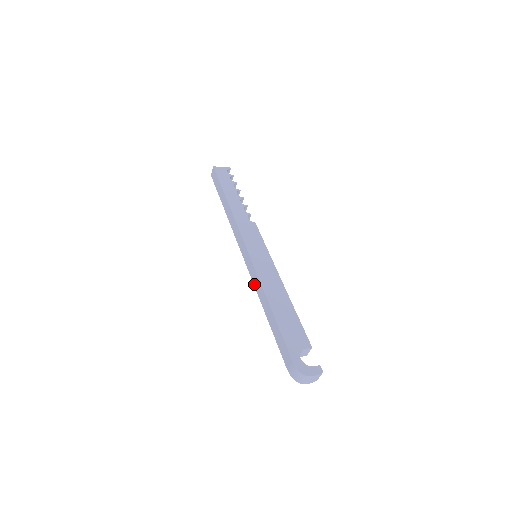
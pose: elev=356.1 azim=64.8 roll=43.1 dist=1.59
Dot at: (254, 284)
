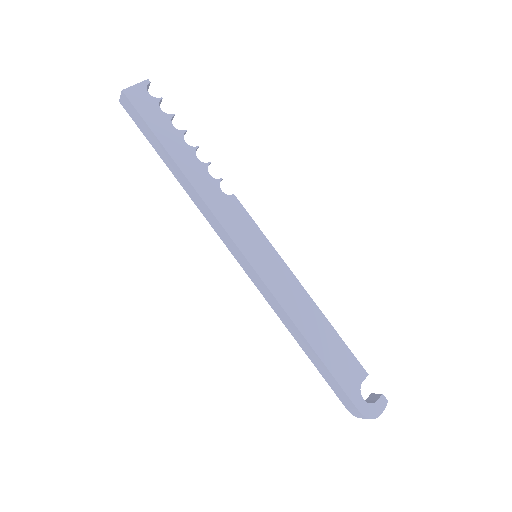
Dot at: (269, 304)
